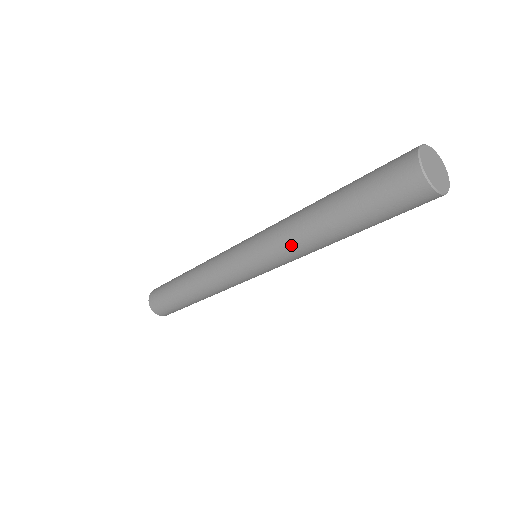
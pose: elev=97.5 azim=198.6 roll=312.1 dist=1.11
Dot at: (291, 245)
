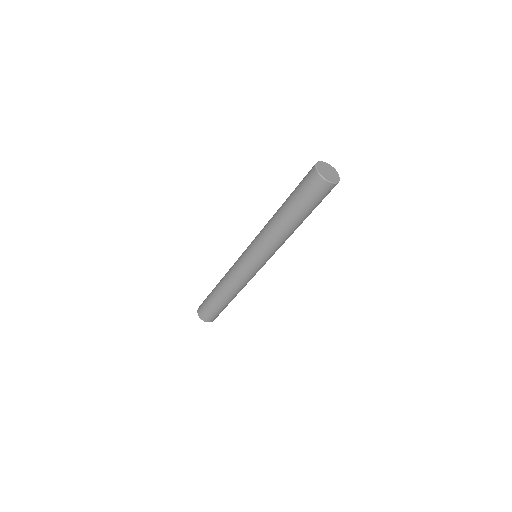
Dot at: (277, 242)
